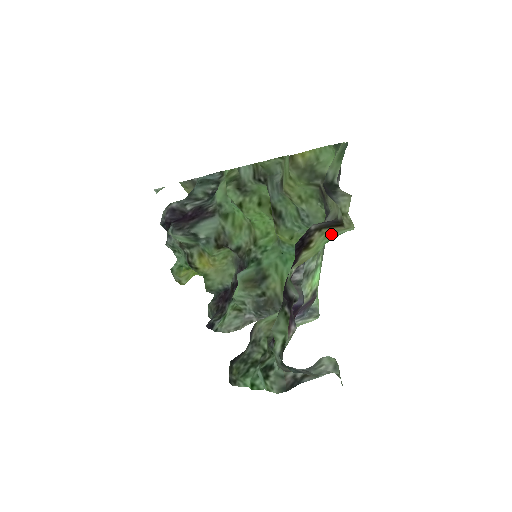
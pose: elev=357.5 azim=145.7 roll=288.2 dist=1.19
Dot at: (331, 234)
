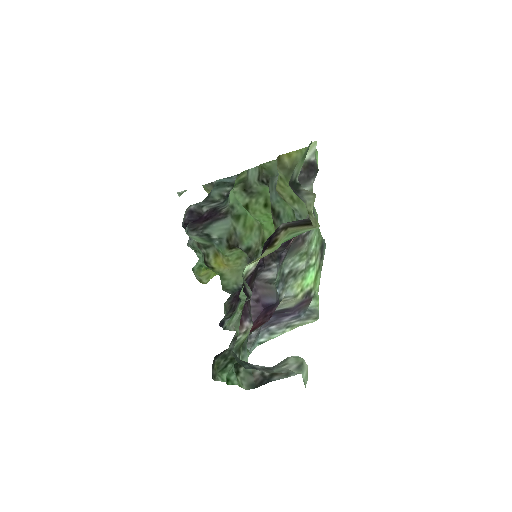
Dot at: (294, 233)
